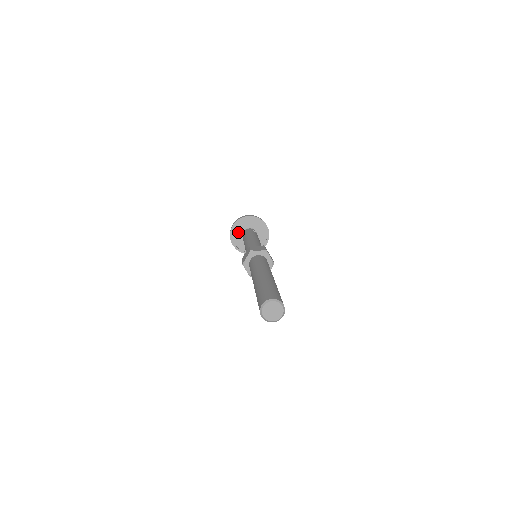
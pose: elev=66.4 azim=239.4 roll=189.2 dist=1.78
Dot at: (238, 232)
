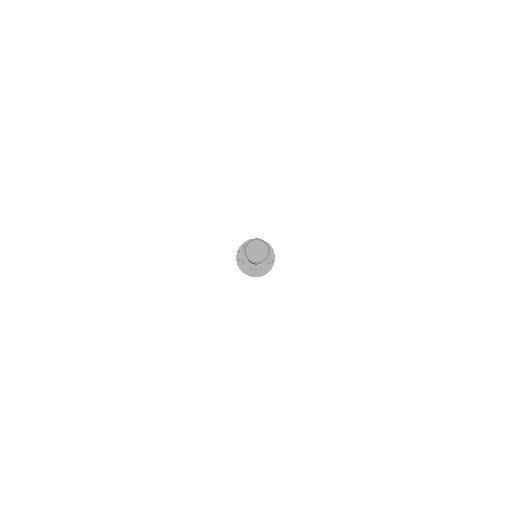
Dot at: occluded
